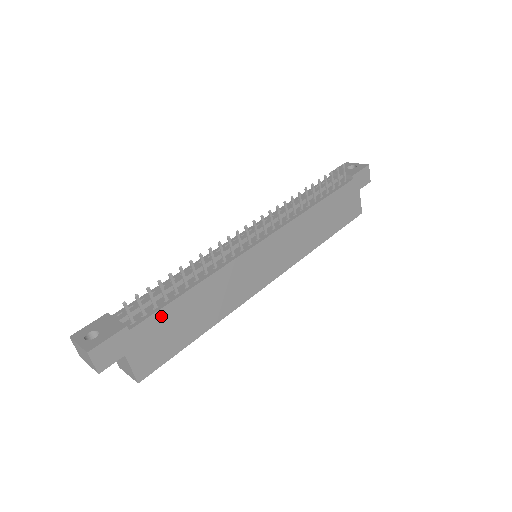
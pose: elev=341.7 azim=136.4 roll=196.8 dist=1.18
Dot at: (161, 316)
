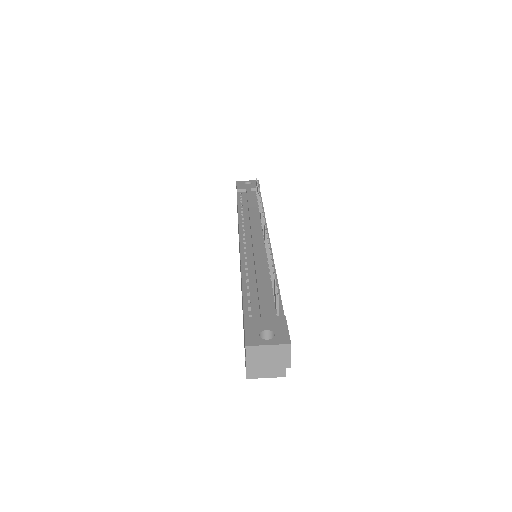
Dot at: occluded
